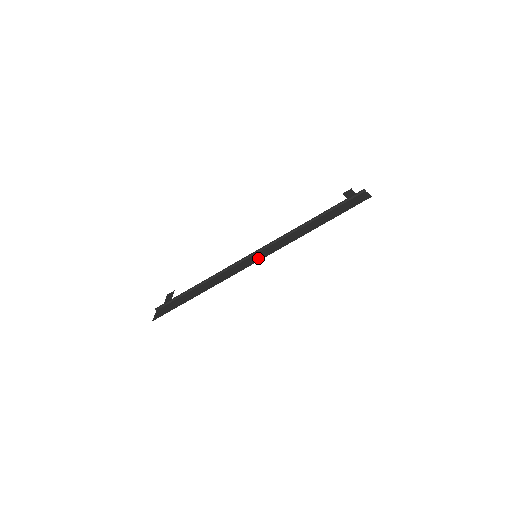
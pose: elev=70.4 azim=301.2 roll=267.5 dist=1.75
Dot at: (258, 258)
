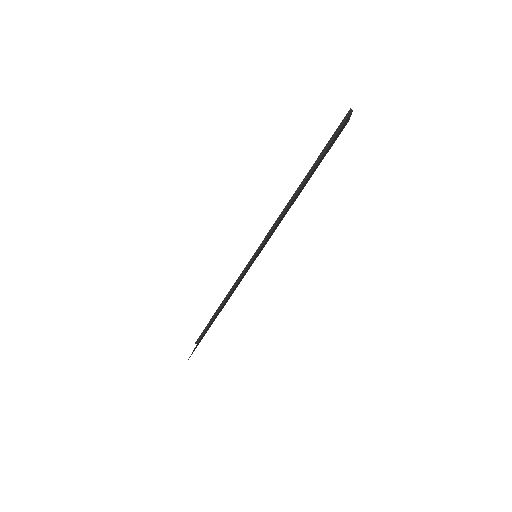
Dot at: (254, 260)
